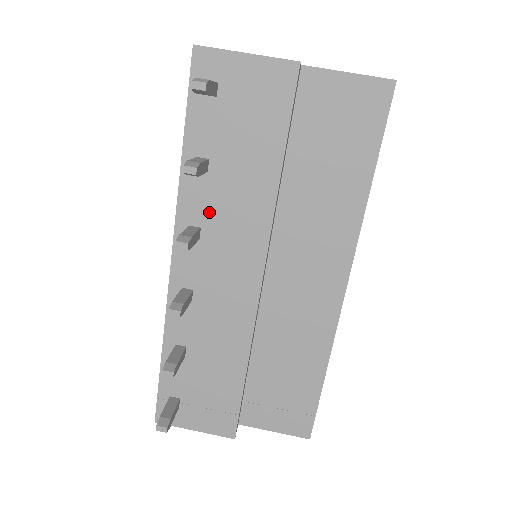
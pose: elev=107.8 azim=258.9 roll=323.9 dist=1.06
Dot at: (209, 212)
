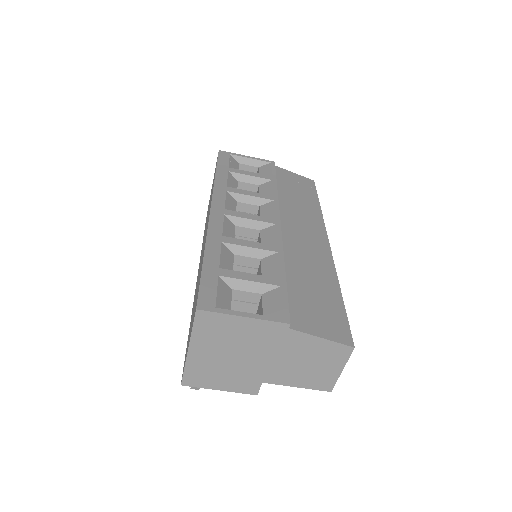
Dot at: occluded
